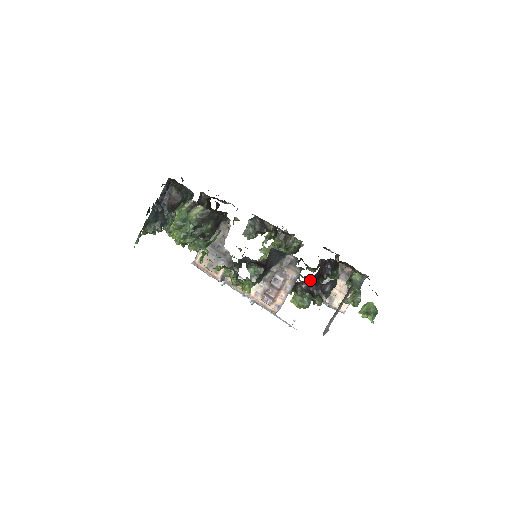
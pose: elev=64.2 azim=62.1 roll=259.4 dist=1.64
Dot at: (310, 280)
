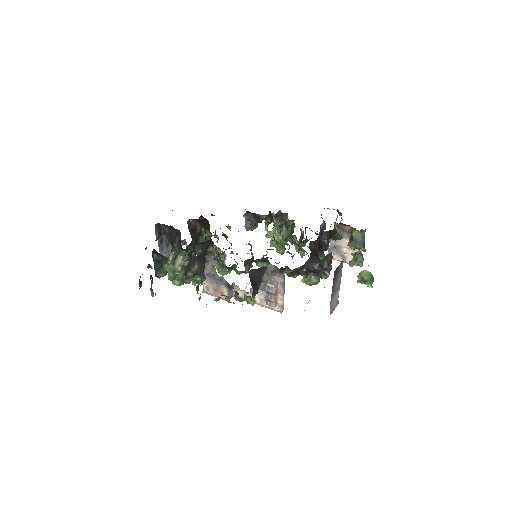
Dot at: (307, 263)
